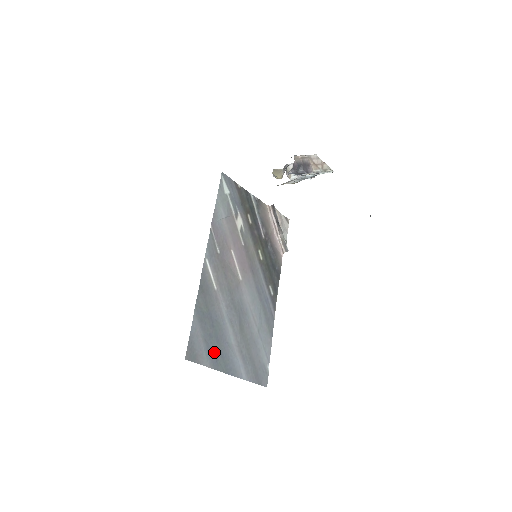
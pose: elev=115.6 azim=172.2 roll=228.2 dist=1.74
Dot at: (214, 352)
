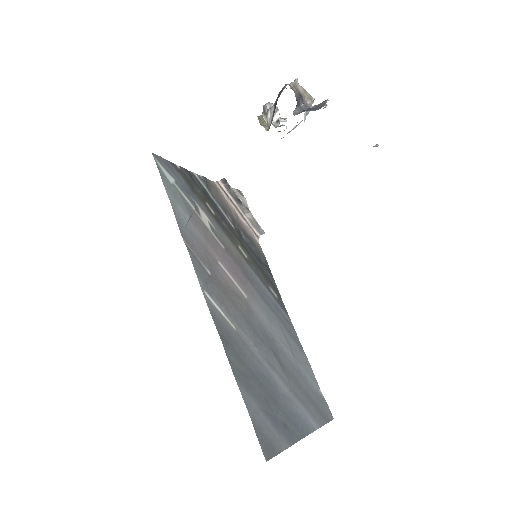
Dot at: (280, 420)
